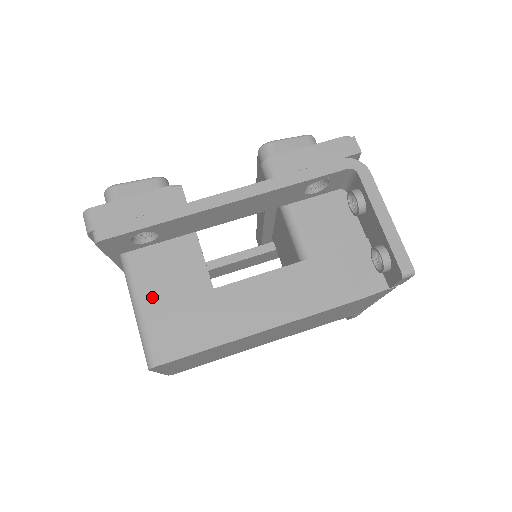
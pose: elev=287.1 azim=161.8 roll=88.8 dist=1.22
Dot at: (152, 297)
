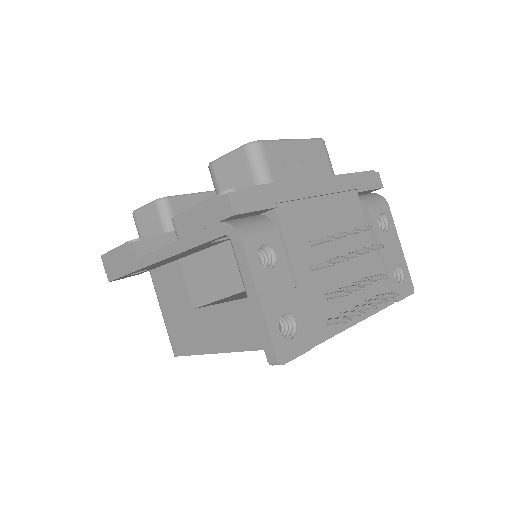
Dot at: (165, 307)
